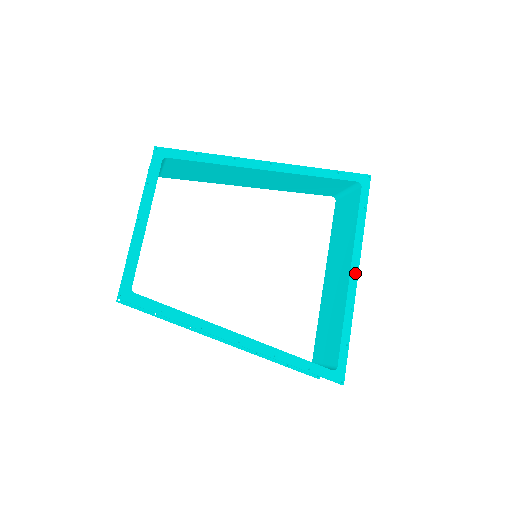
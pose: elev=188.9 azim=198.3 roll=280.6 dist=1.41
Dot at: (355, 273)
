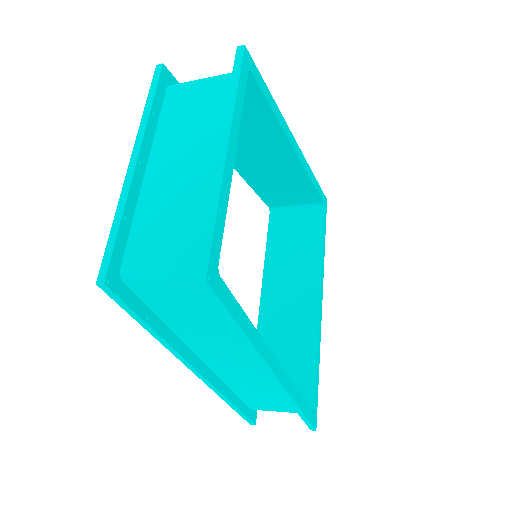
Dot at: (321, 300)
